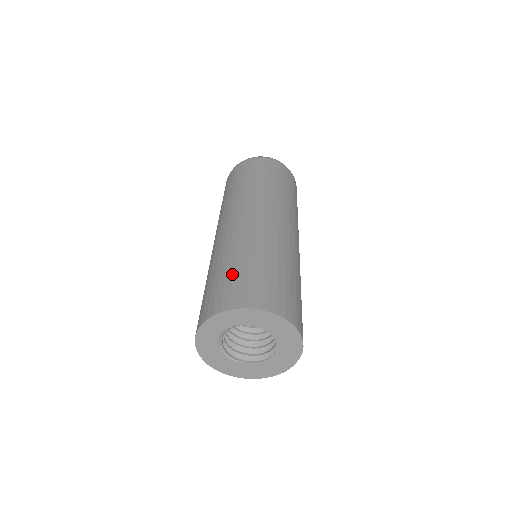
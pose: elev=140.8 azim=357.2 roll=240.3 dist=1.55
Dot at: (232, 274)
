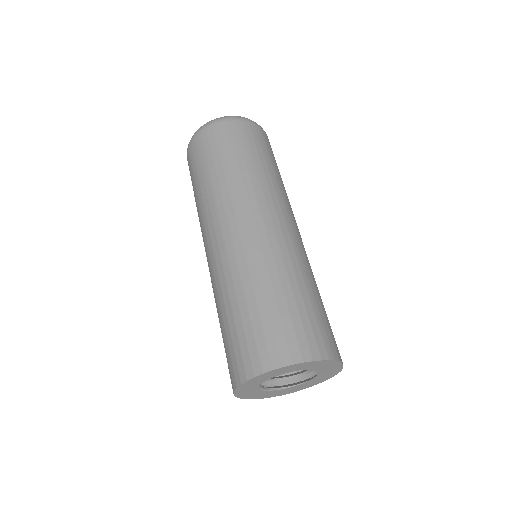
Dot at: (287, 310)
